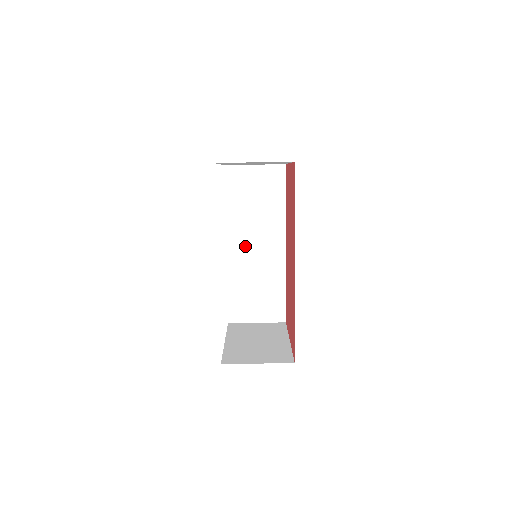
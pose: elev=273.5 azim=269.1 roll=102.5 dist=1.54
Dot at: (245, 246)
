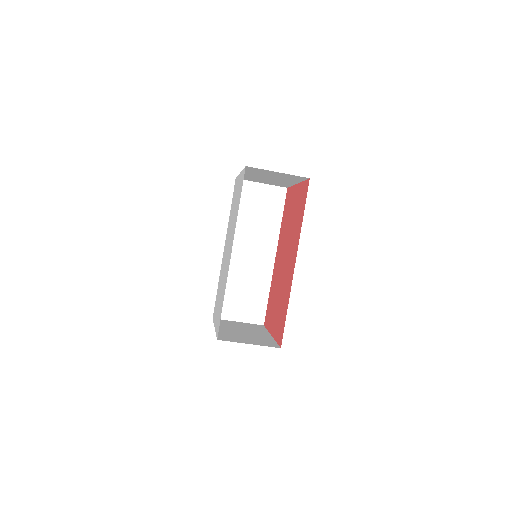
Dot at: (241, 251)
